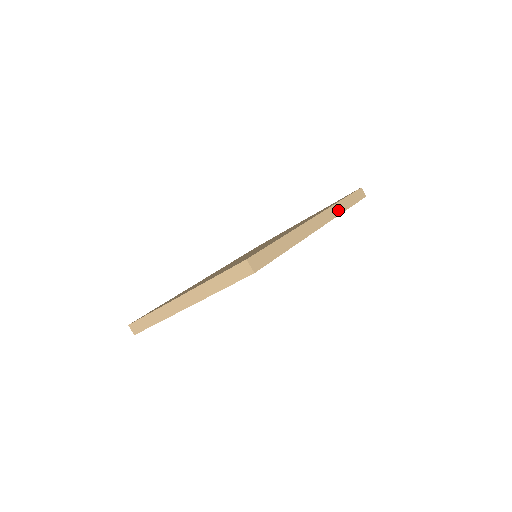
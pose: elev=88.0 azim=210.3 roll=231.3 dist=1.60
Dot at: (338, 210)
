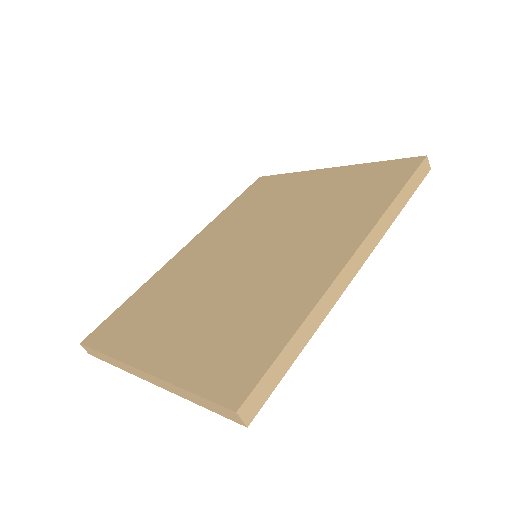
Dot at: (387, 222)
